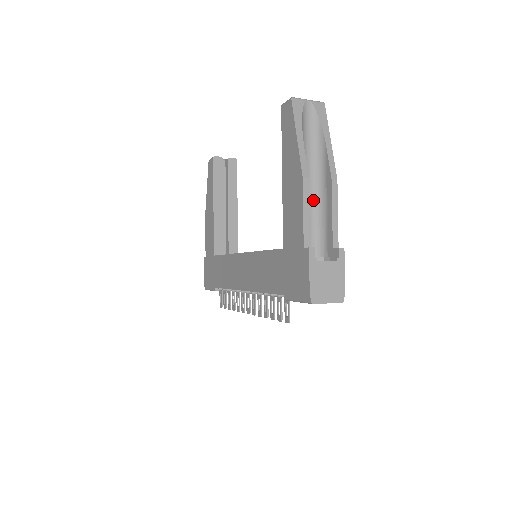
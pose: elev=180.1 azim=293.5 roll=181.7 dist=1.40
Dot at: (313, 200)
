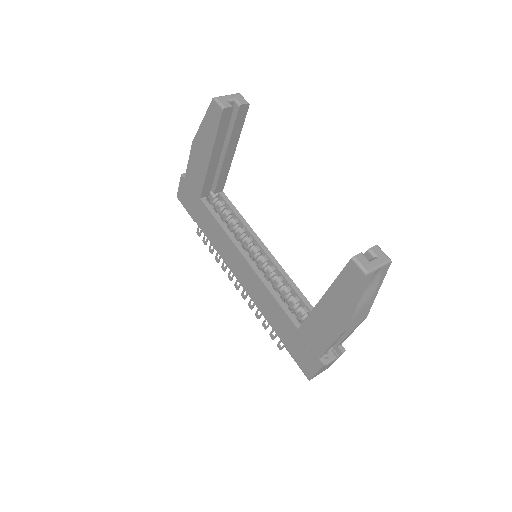
Dot at: occluded
